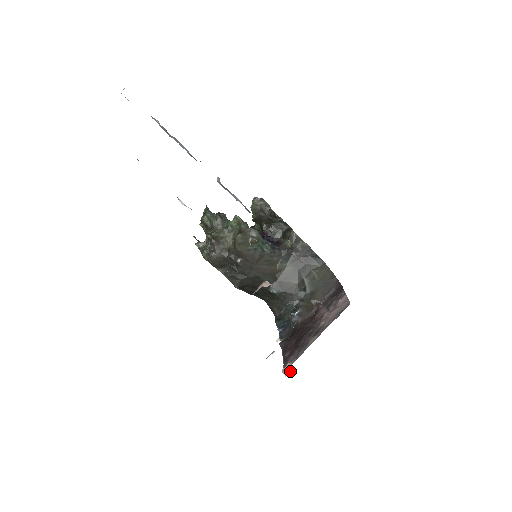
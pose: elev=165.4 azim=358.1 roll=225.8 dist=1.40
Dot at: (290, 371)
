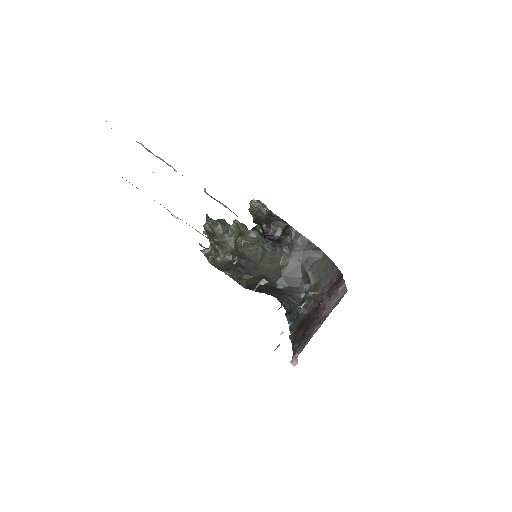
Dot at: occluded
